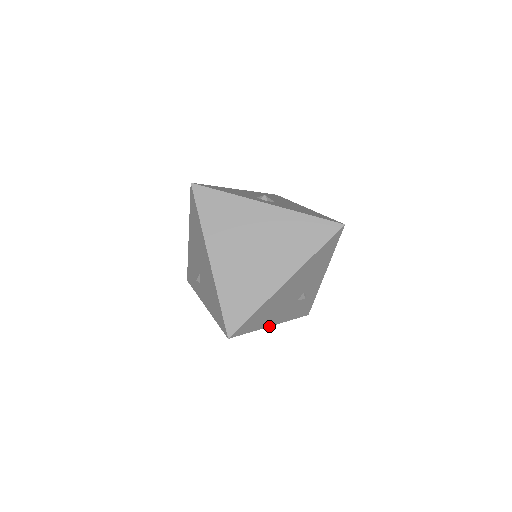
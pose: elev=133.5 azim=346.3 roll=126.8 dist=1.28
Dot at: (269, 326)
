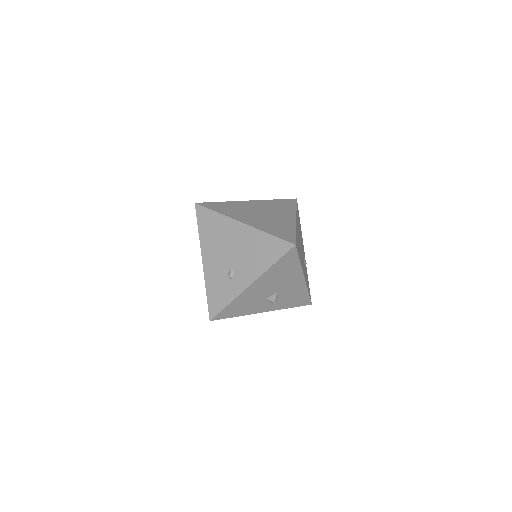
Dot at: (303, 275)
